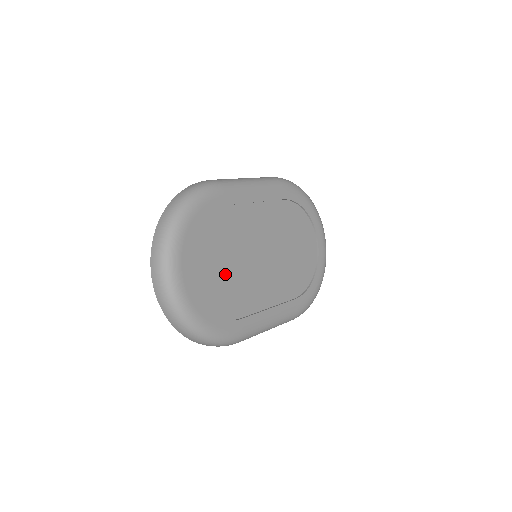
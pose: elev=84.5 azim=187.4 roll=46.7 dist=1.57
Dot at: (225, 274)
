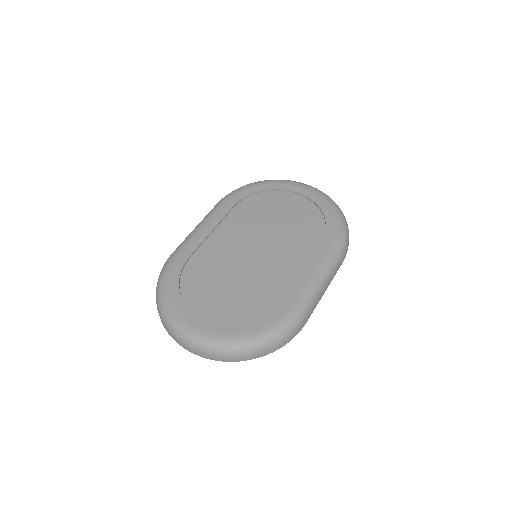
Dot at: (234, 292)
